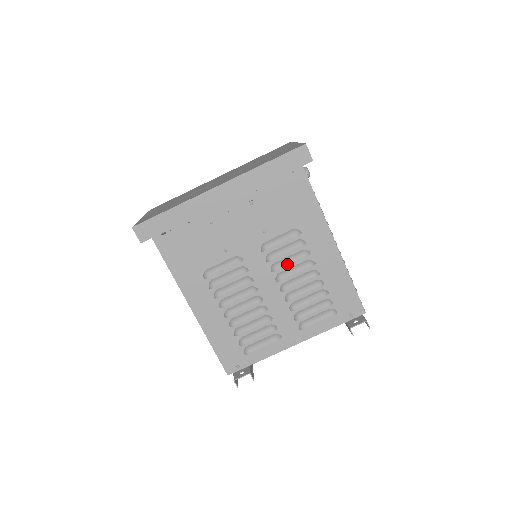
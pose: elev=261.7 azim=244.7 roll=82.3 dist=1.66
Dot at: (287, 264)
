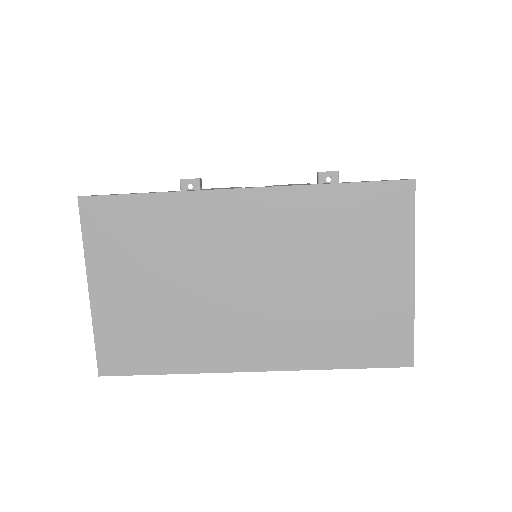
Dot at: occluded
